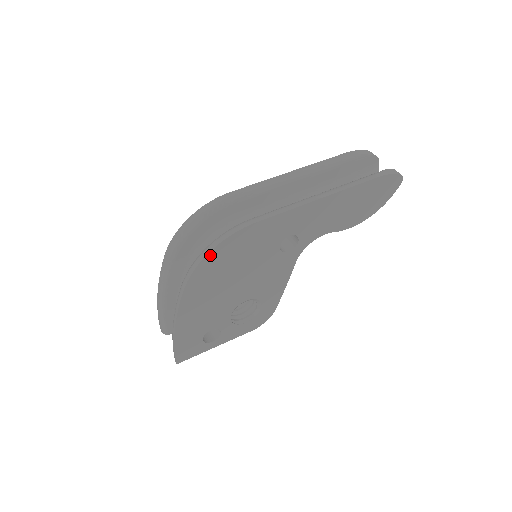
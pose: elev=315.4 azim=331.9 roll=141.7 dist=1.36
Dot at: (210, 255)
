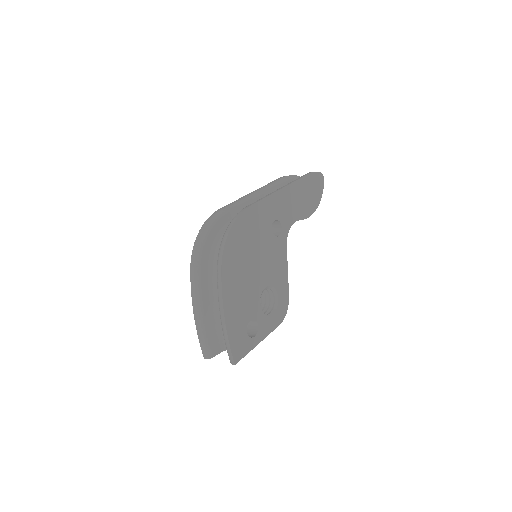
Dot at: (230, 234)
